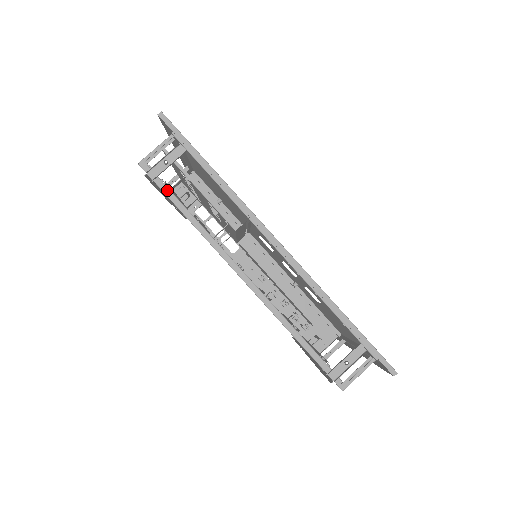
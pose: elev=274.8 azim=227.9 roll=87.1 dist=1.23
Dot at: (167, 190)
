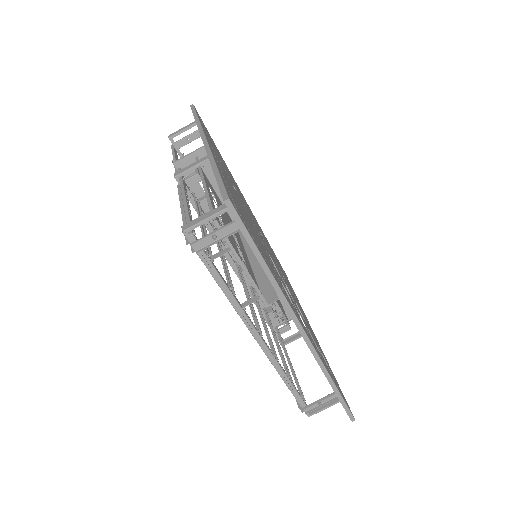
Dot at: (208, 261)
